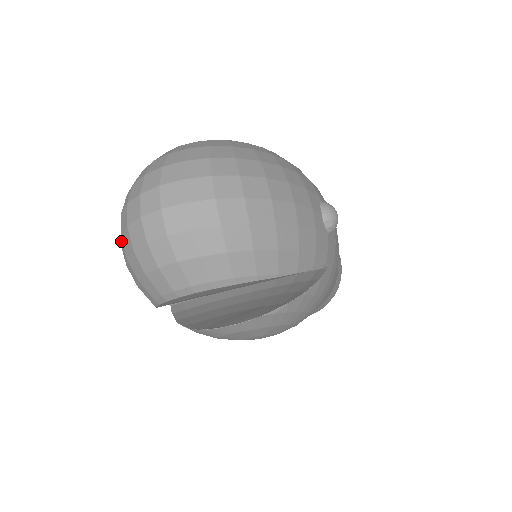
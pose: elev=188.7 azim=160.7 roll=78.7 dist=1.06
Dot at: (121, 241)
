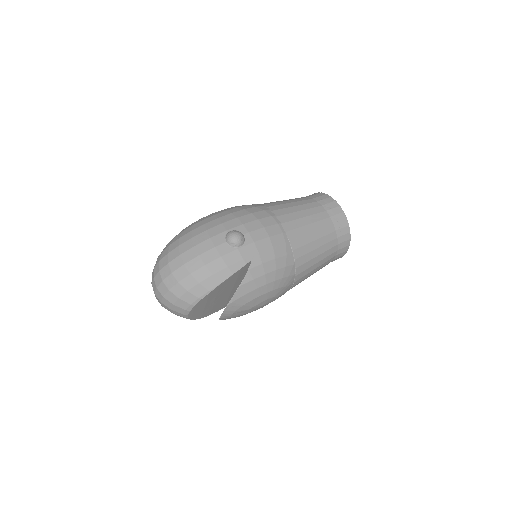
Dot at: occluded
